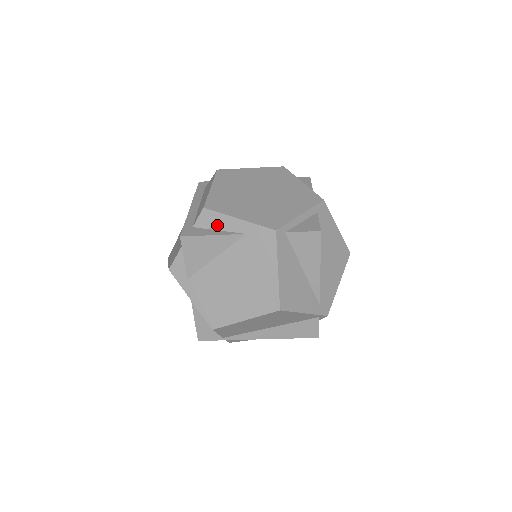
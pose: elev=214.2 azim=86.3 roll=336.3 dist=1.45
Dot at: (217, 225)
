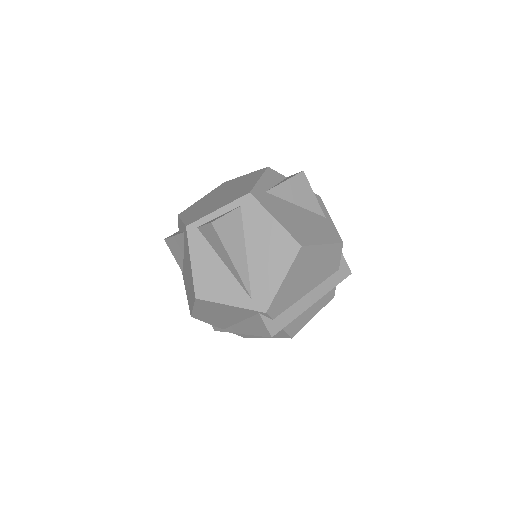
Dot at: (180, 228)
